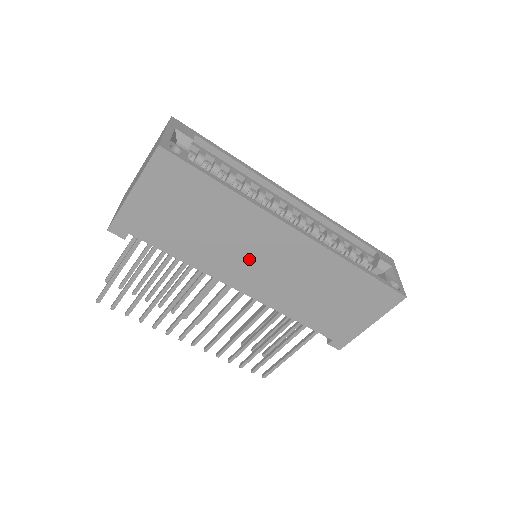
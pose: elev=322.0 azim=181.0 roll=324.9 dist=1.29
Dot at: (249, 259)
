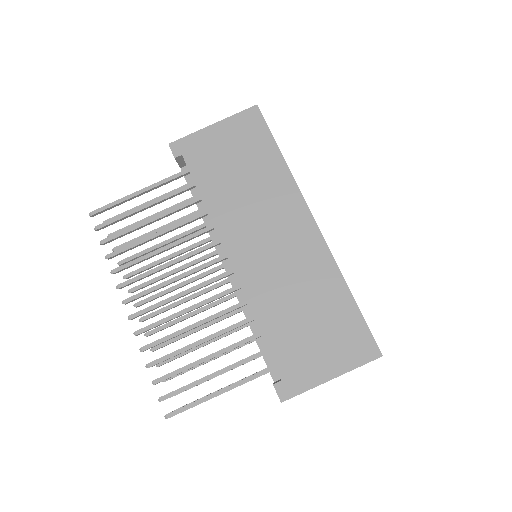
Dot at: (259, 229)
